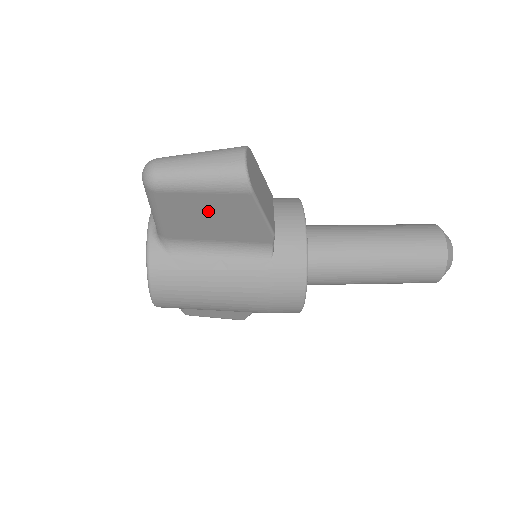
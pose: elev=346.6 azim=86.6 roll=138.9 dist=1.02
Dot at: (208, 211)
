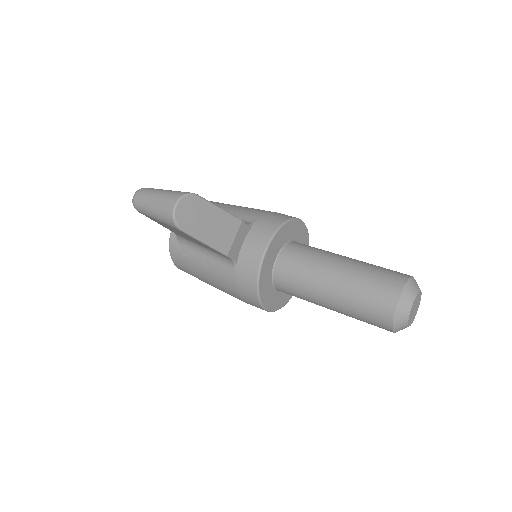
Dot at: (174, 230)
